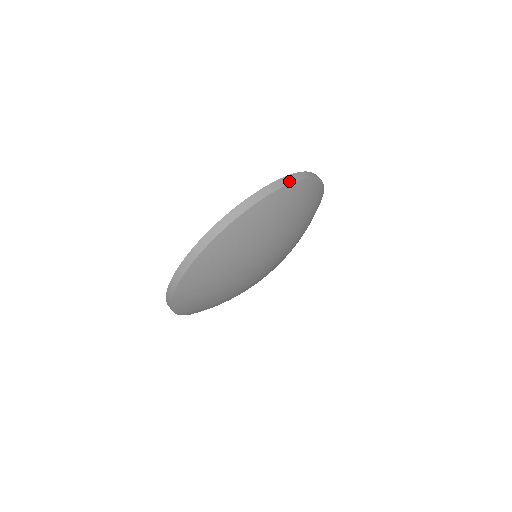
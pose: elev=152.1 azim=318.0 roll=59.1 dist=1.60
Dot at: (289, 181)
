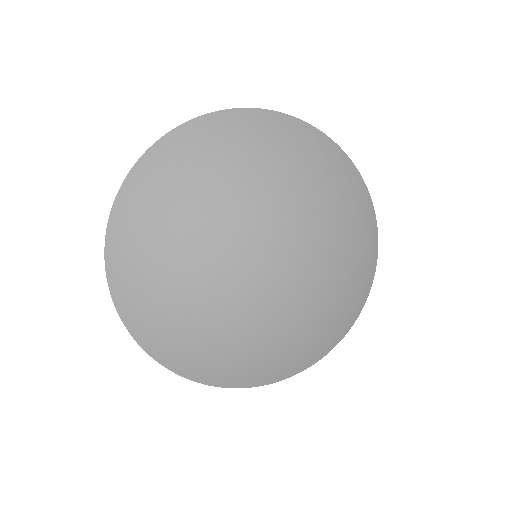
Dot at: (271, 111)
